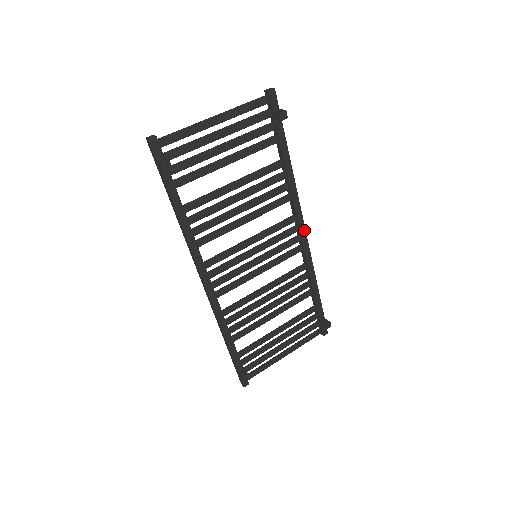
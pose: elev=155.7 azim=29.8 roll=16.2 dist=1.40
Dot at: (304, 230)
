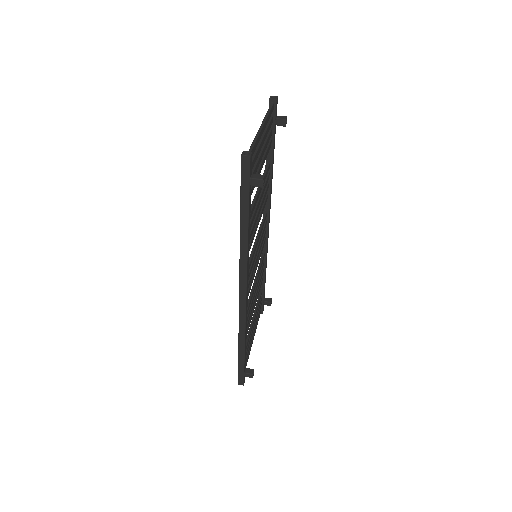
Dot at: occluded
